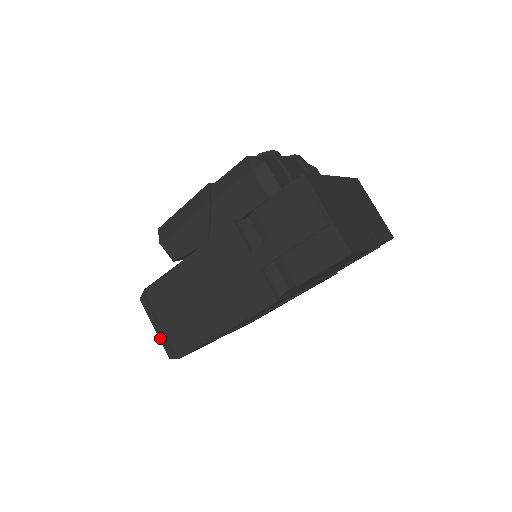
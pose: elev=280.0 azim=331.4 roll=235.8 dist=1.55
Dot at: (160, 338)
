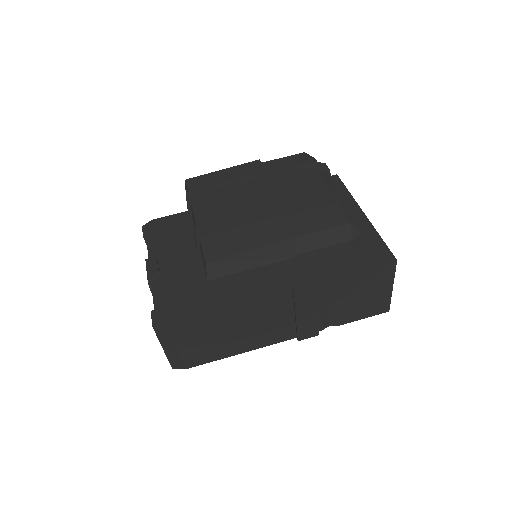
Dot at: (168, 356)
